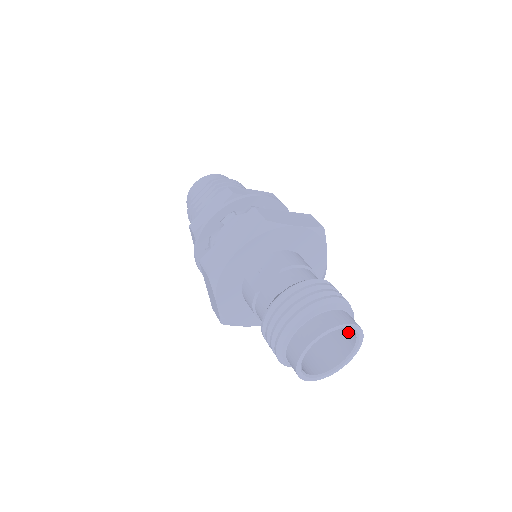
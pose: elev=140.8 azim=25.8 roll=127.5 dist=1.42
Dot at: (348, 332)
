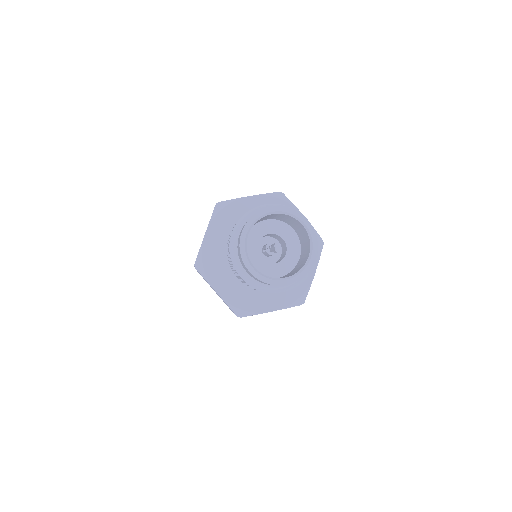
Dot at: (301, 230)
